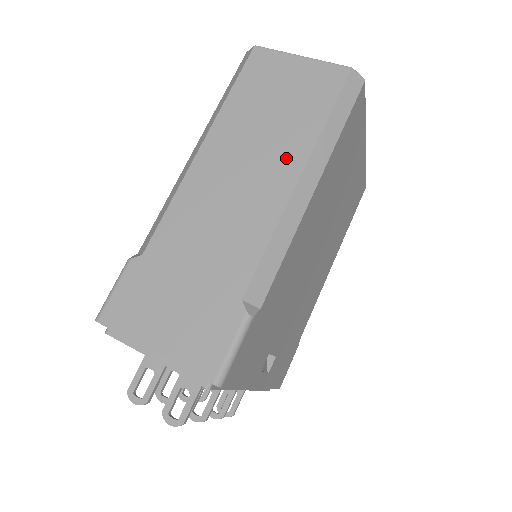
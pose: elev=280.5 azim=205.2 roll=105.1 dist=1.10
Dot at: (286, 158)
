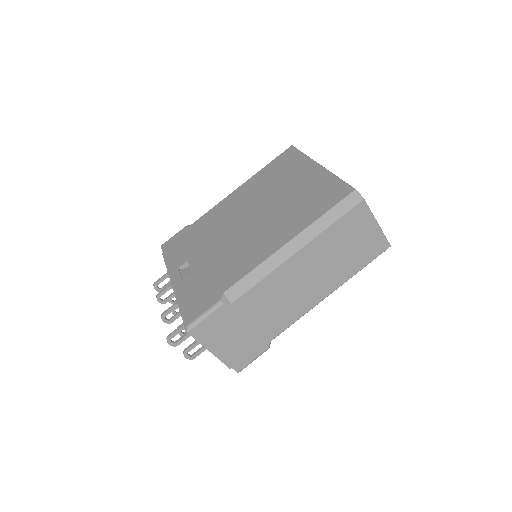
Dot at: (331, 282)
